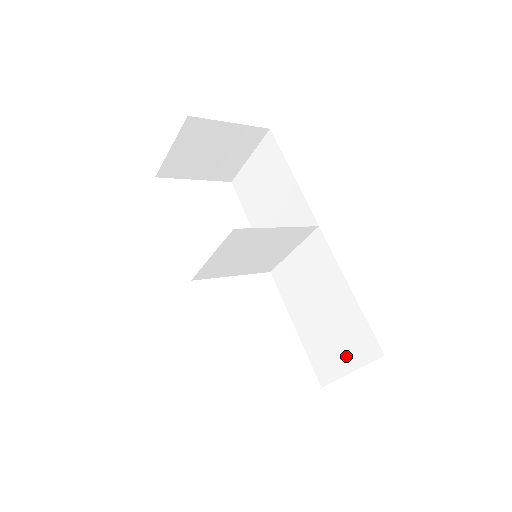
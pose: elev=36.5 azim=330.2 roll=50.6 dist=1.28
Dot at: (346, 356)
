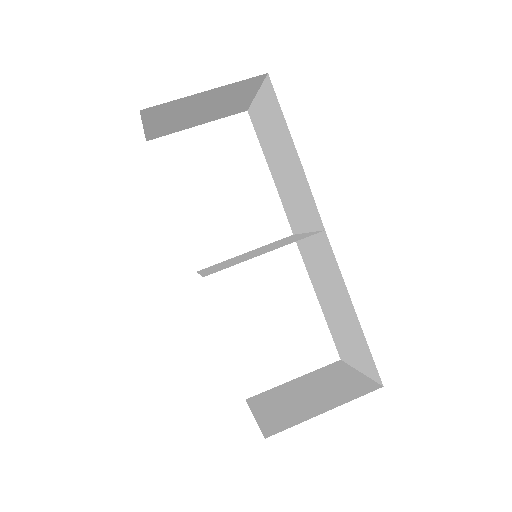
Dot at: (355, 357)
